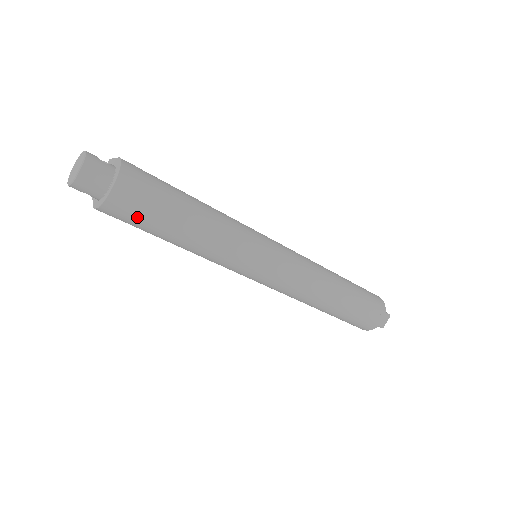
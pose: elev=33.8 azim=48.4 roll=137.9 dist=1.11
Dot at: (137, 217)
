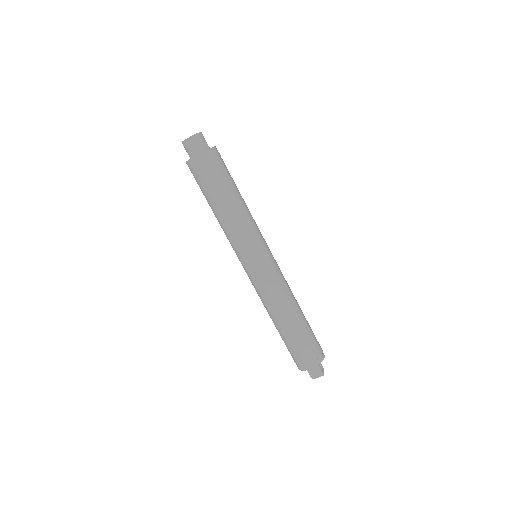
Dot at: (200, 179)
